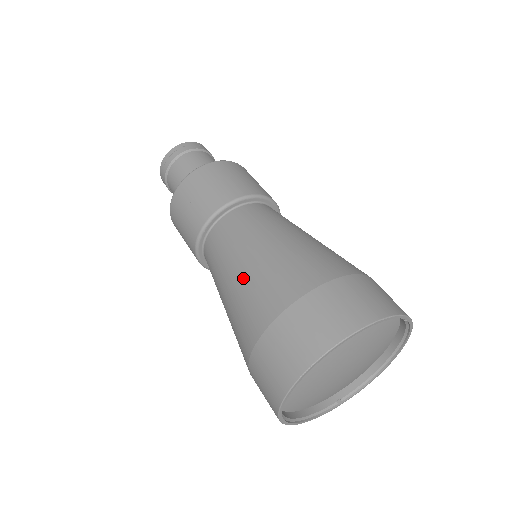
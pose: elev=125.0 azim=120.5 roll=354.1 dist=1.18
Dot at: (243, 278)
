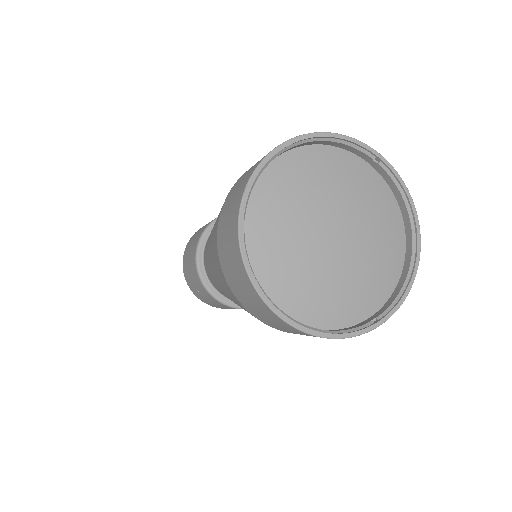
Dot at: (215, 222)
